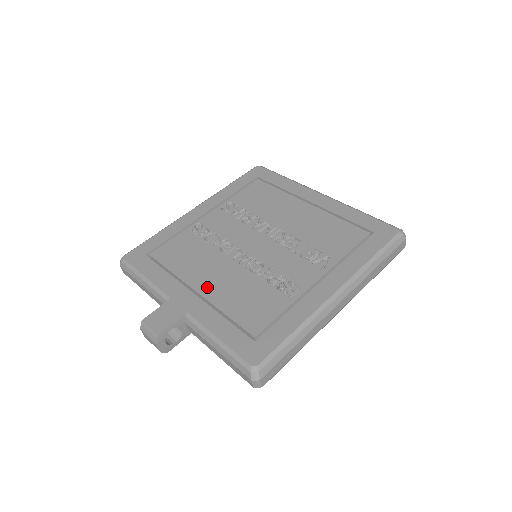
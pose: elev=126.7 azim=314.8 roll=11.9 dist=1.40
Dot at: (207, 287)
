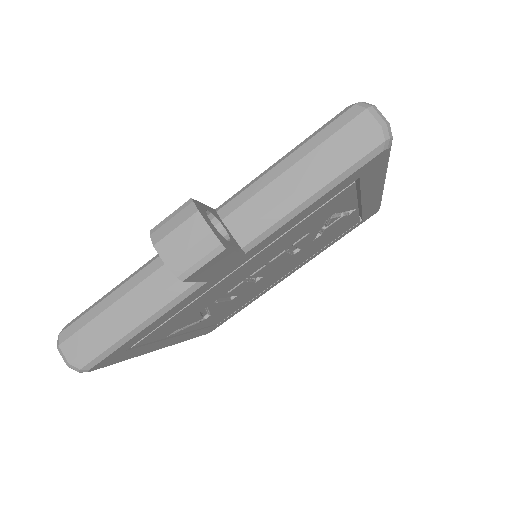
Dot at: occluded
